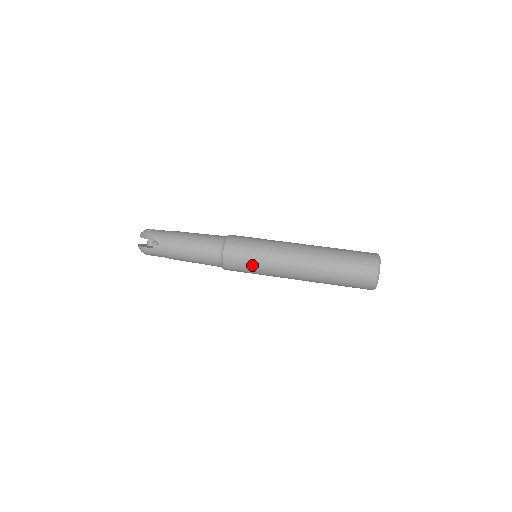
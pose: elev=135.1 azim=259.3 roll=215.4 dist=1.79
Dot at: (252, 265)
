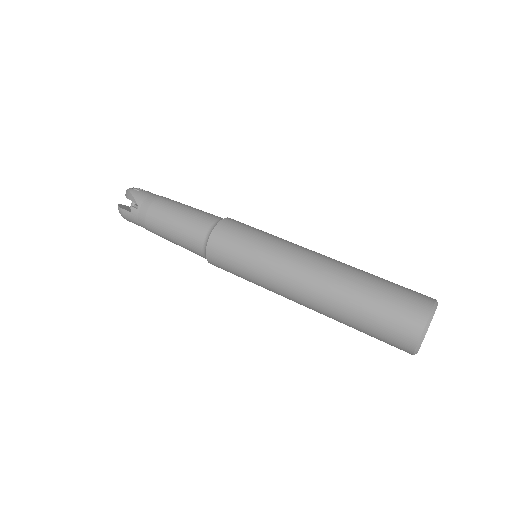
Dot at: (242, 266)
